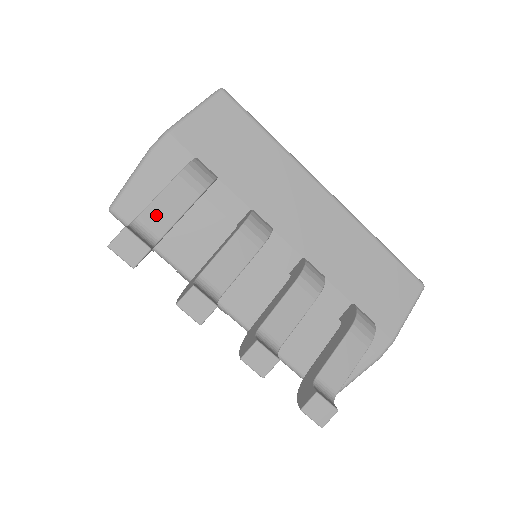
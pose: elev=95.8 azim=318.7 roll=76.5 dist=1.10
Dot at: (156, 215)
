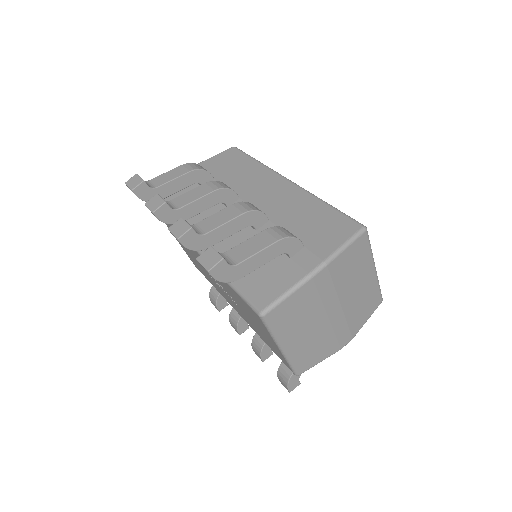
Dot at: (161, 179)
